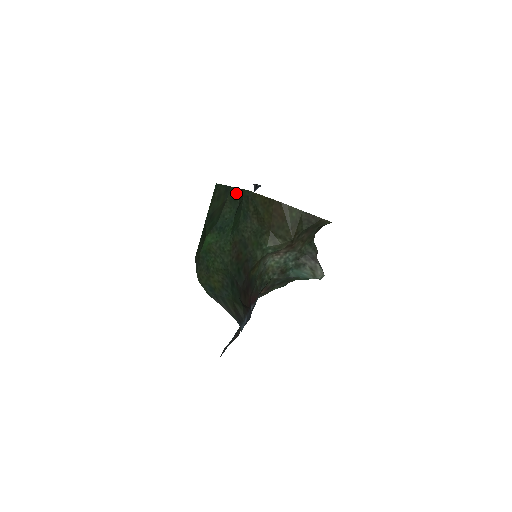
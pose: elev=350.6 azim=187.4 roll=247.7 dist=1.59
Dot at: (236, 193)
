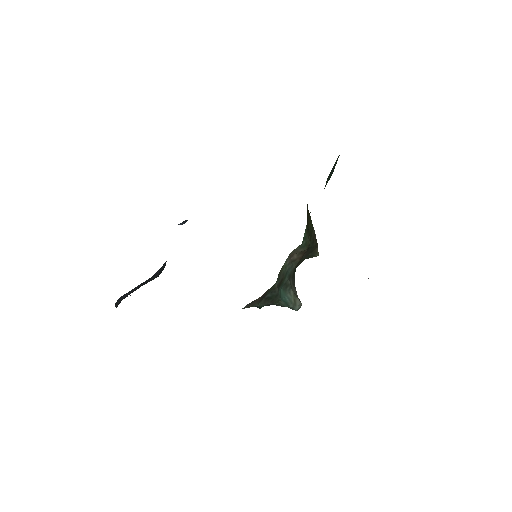
Dot at: occluded
